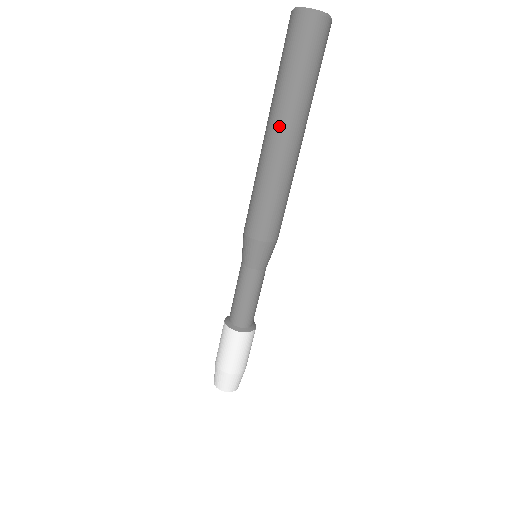
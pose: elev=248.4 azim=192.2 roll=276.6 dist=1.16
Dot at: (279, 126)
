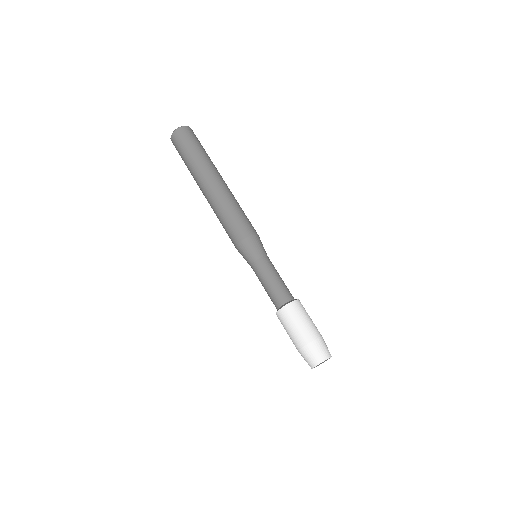
Dot at: (200, 183)
